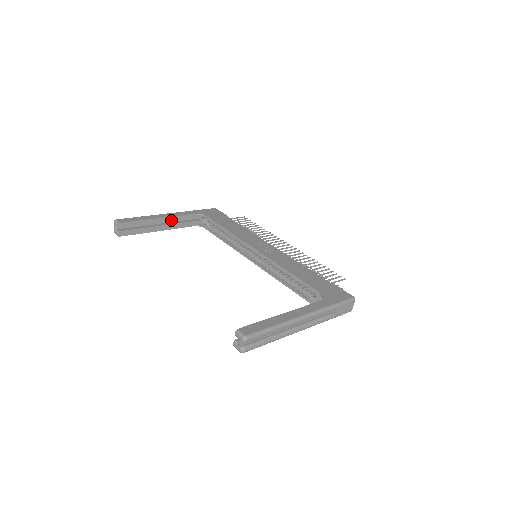
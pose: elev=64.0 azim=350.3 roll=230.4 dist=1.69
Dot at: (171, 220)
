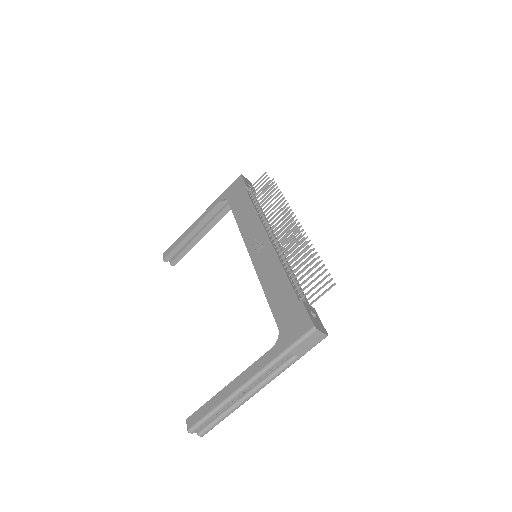
Dot at: (203, 224)
